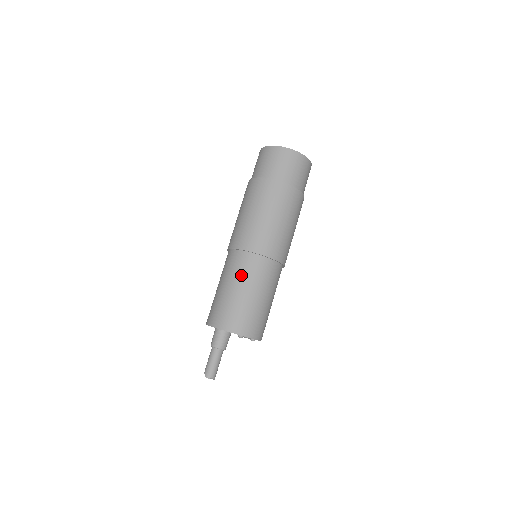
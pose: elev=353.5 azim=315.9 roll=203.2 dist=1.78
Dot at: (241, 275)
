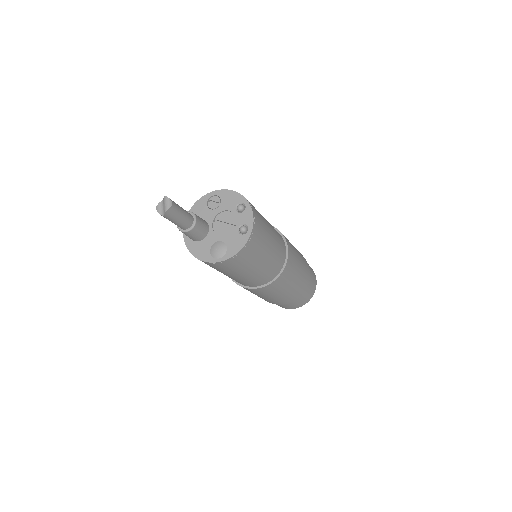
Dot at: occluded
